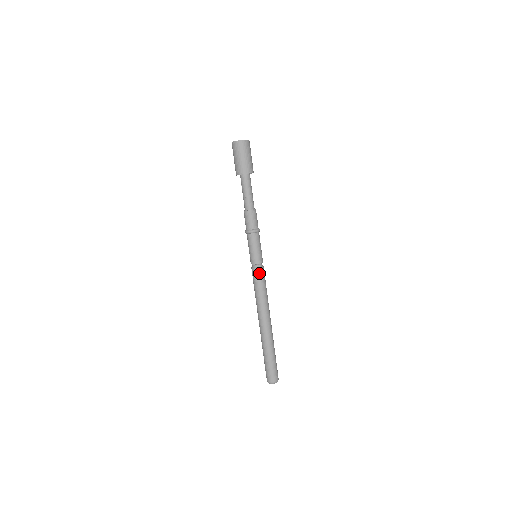
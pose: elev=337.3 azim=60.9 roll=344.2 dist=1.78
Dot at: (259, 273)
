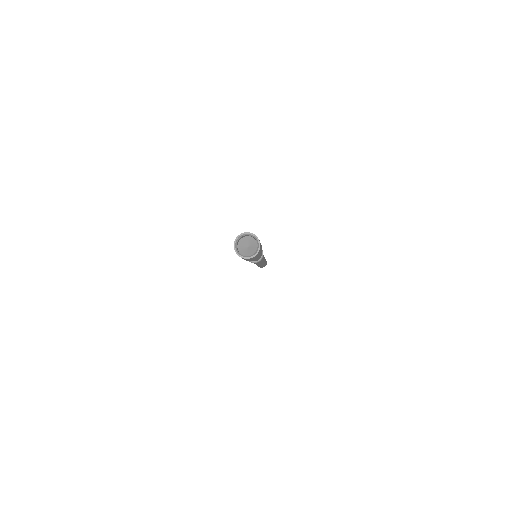
Dot at: occluded
